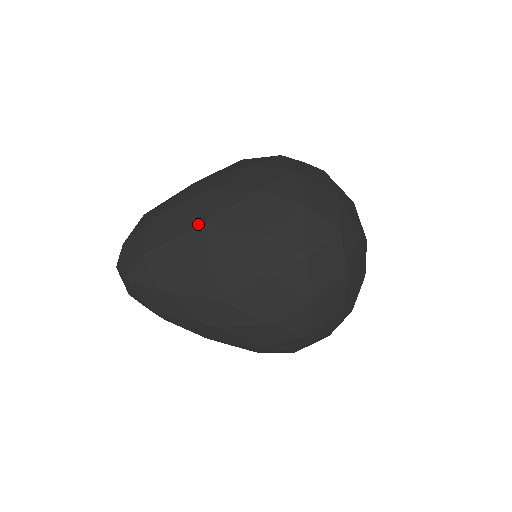
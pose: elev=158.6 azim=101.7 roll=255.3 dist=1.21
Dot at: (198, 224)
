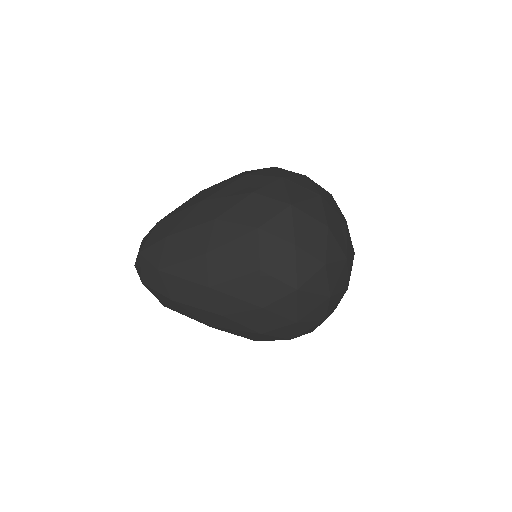
Dot at: (203, 254)
